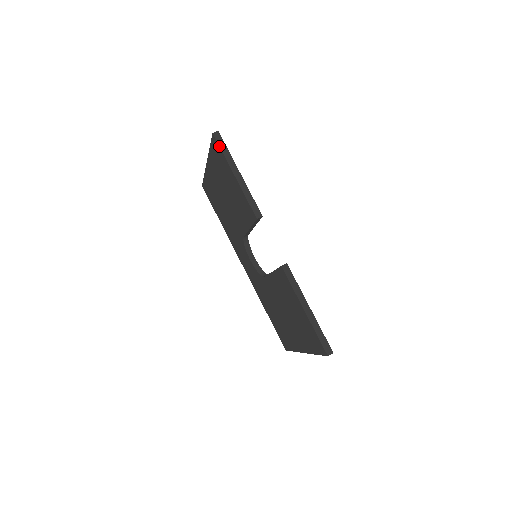
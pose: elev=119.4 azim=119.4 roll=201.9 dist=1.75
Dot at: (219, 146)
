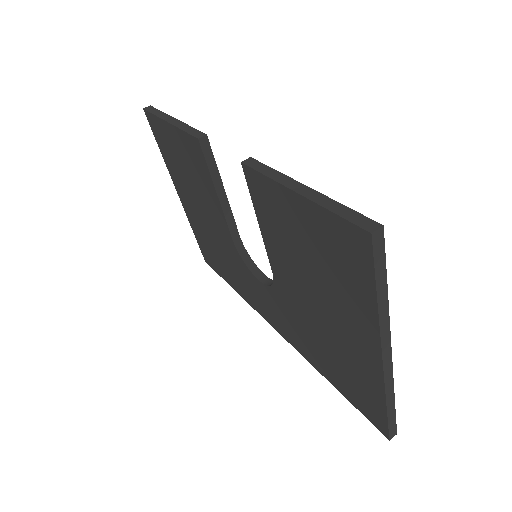
Dot at: (150, 113)
